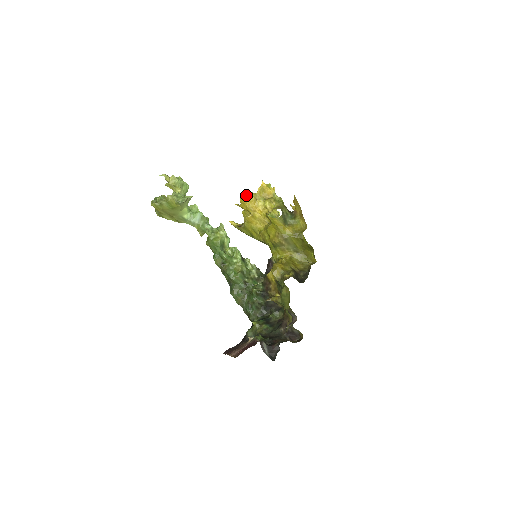
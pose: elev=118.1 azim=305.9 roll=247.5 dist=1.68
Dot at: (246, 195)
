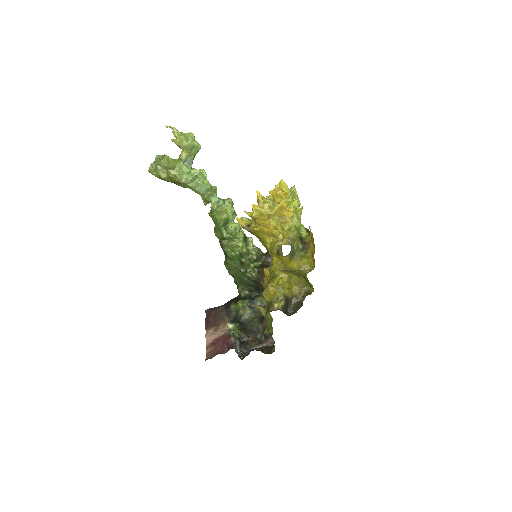
Dot at: (258, 214)
